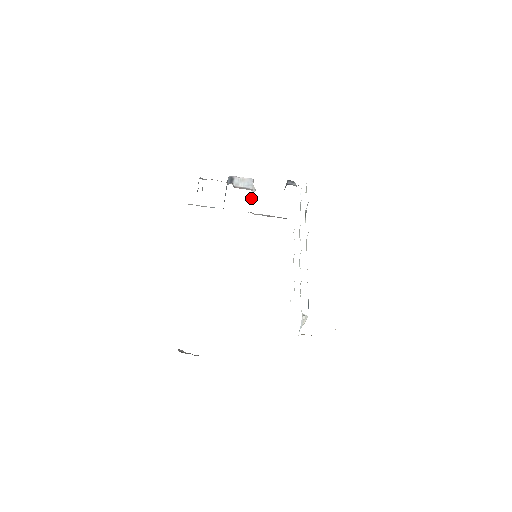
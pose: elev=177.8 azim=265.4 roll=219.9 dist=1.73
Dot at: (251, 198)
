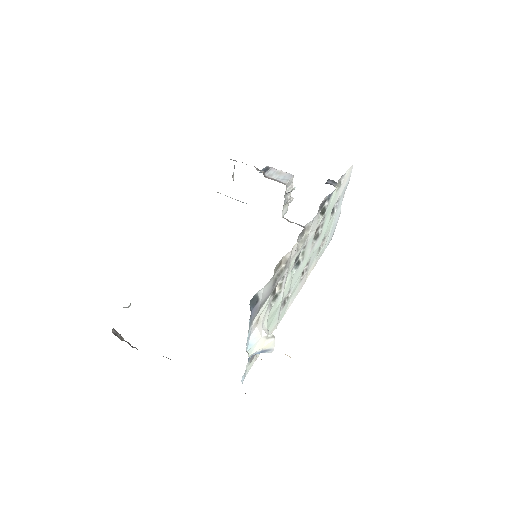
Dot at: (284, 197)
